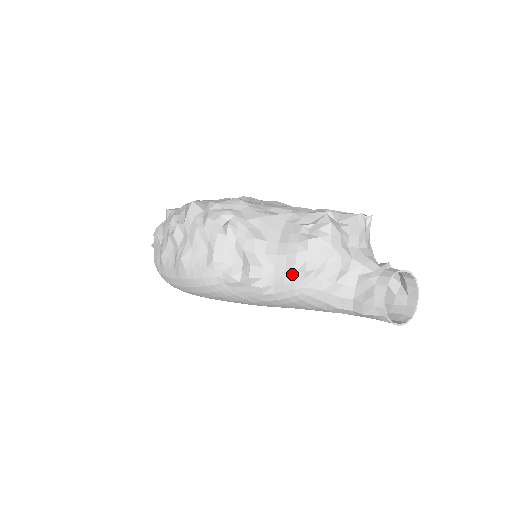
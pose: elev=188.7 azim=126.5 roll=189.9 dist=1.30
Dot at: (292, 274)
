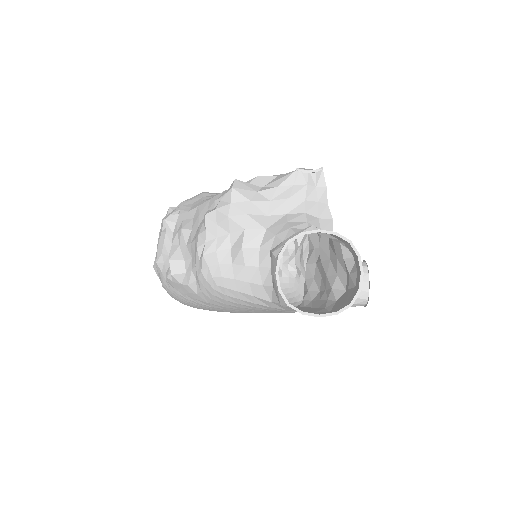
Dot at: (198, 262)
